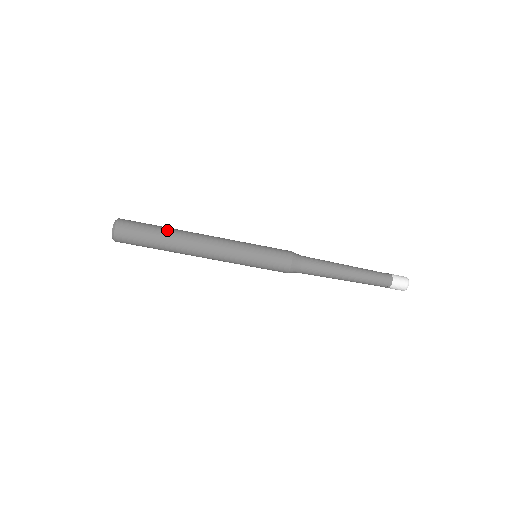
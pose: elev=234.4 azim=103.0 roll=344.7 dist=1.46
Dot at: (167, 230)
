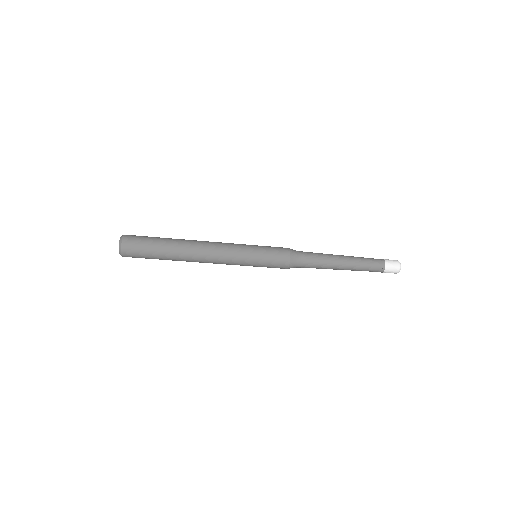
Dot at: (171, 238)
